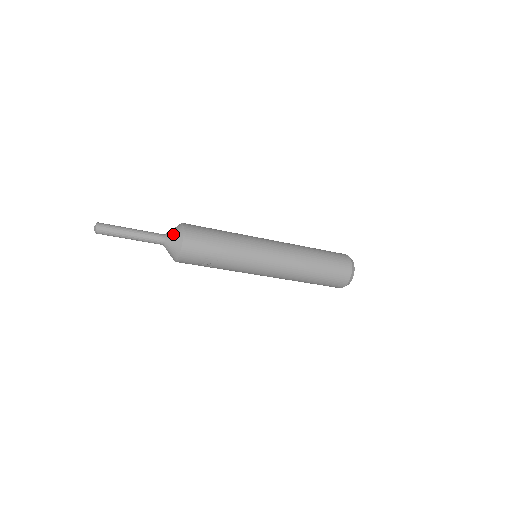
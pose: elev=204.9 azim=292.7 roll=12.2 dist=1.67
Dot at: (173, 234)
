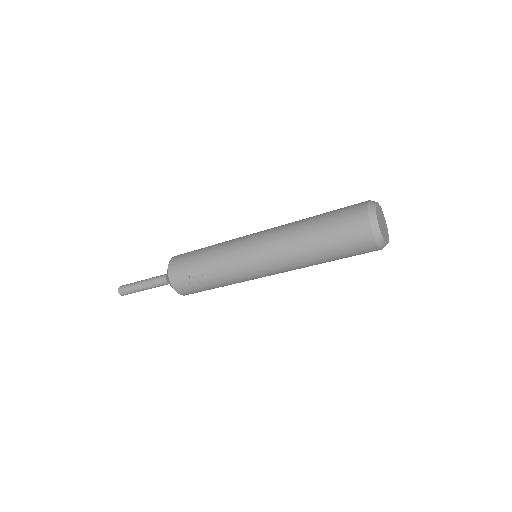
Dot at: occluded
